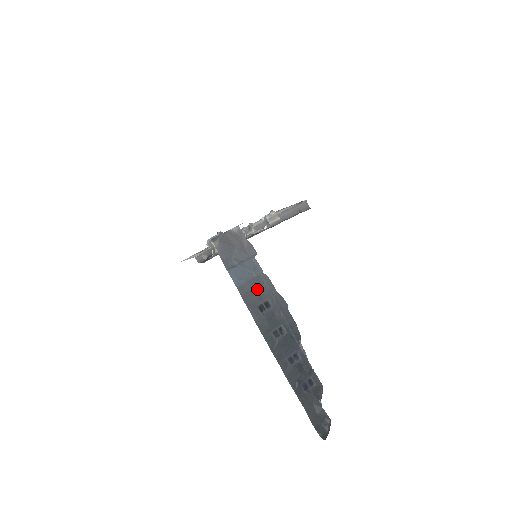
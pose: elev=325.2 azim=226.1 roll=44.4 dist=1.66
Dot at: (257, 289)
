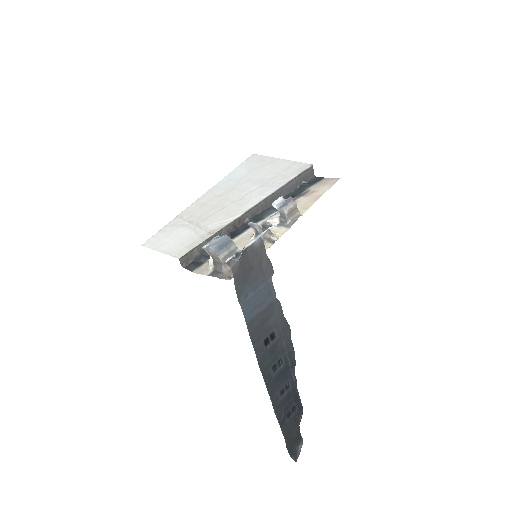
Dot at: (266, 320)
